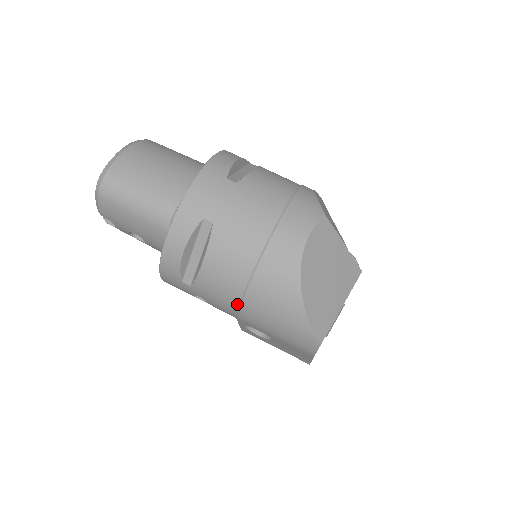
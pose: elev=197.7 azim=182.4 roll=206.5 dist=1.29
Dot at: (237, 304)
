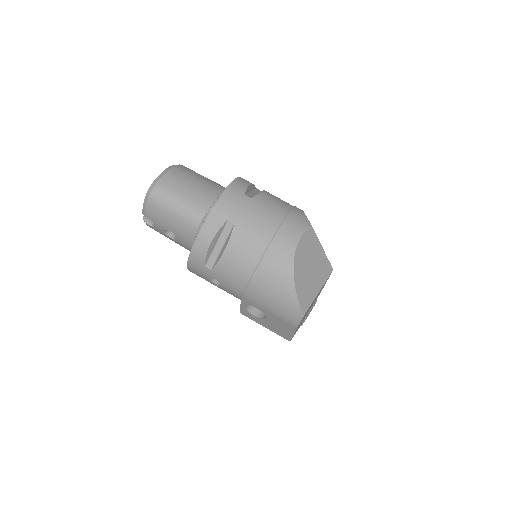
Dot at: (245, 284)
